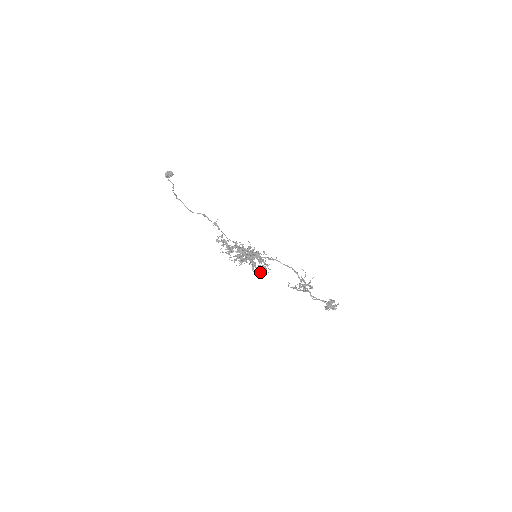
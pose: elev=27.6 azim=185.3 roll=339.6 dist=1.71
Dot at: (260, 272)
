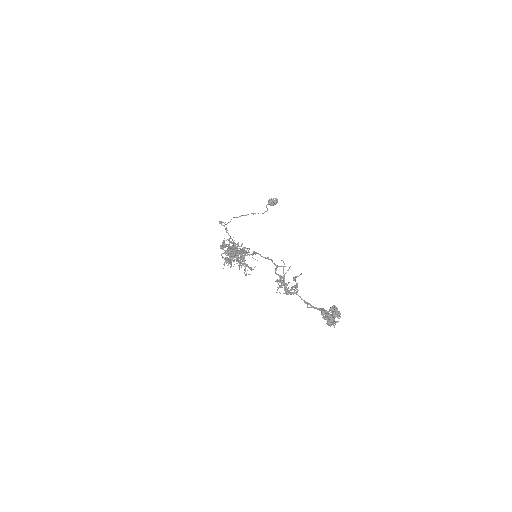
Dot at: (248, 274)
